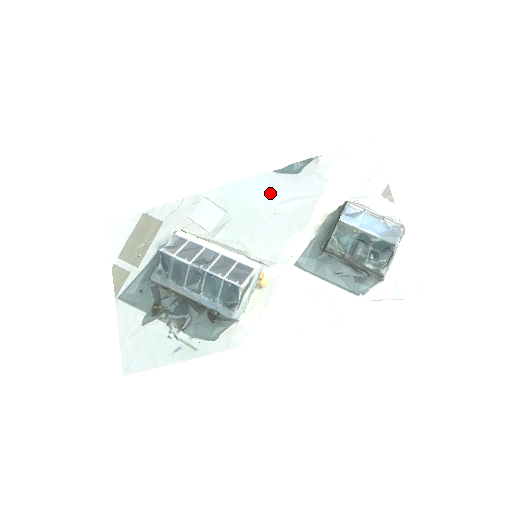
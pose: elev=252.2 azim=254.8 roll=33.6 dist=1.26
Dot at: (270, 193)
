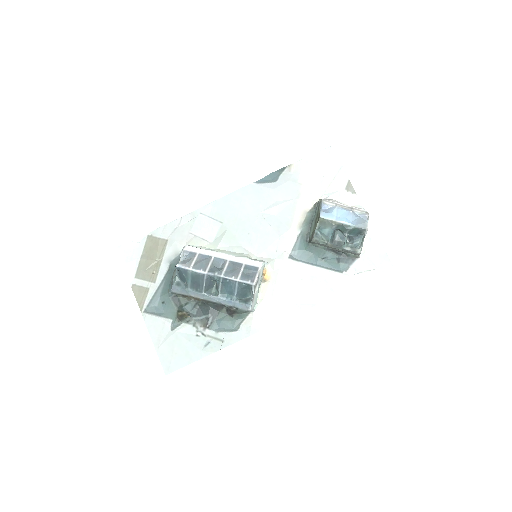
Dot at: (256, 201)
